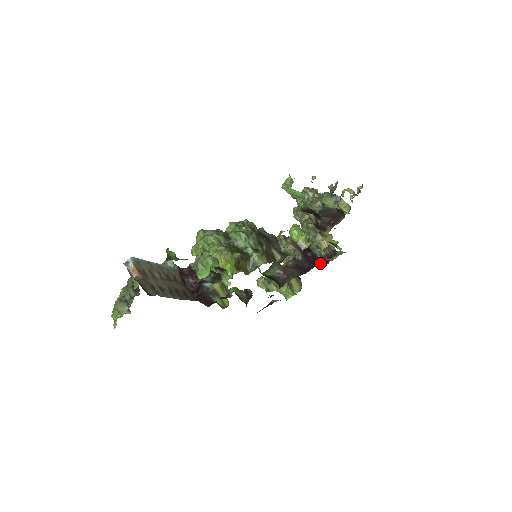
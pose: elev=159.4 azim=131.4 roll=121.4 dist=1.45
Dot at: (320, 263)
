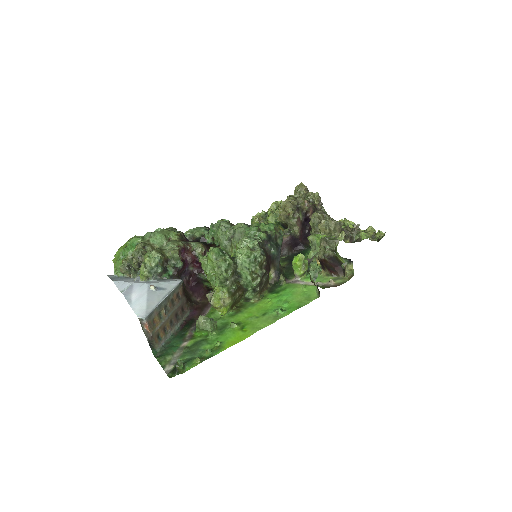
Dot at: occluded
